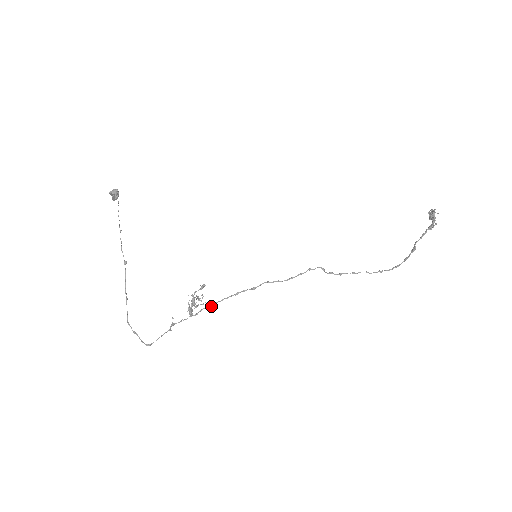
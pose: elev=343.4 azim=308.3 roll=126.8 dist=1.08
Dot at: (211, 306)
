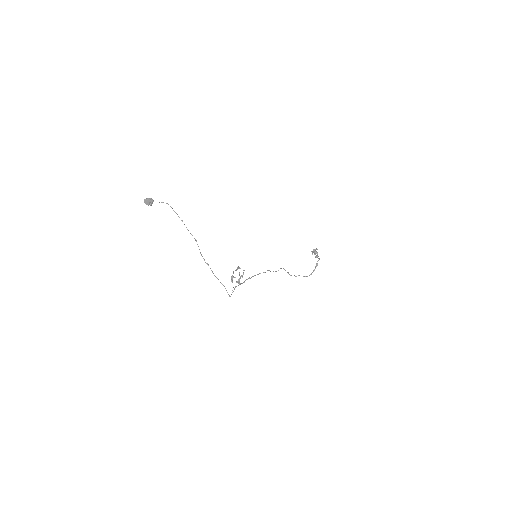
Dot at: occluded
